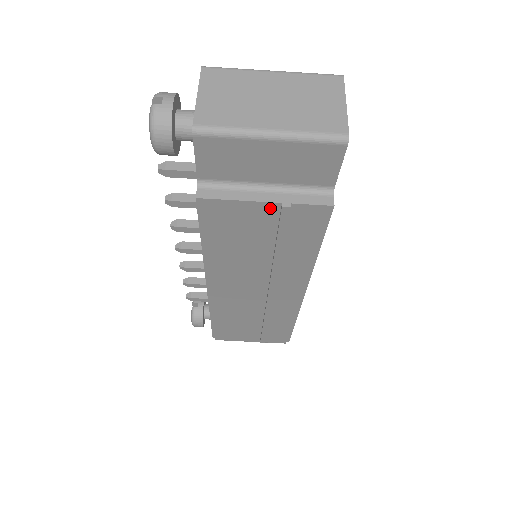
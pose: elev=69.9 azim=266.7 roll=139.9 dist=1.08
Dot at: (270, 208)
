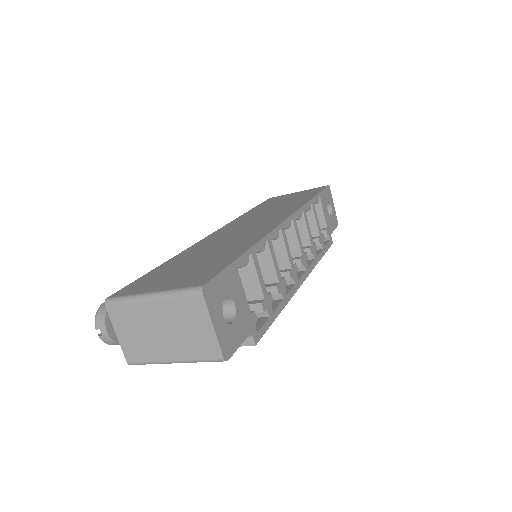
Dot at: occluded
